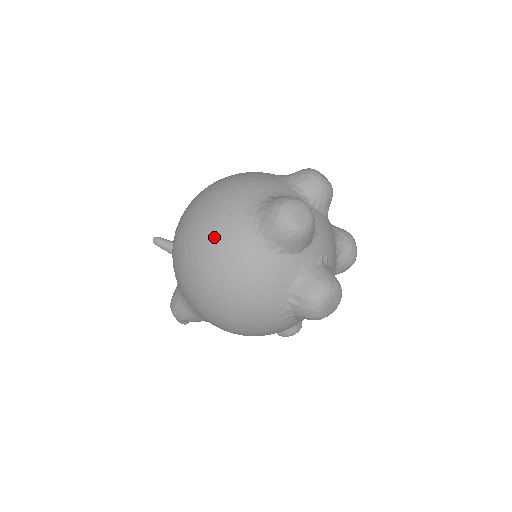
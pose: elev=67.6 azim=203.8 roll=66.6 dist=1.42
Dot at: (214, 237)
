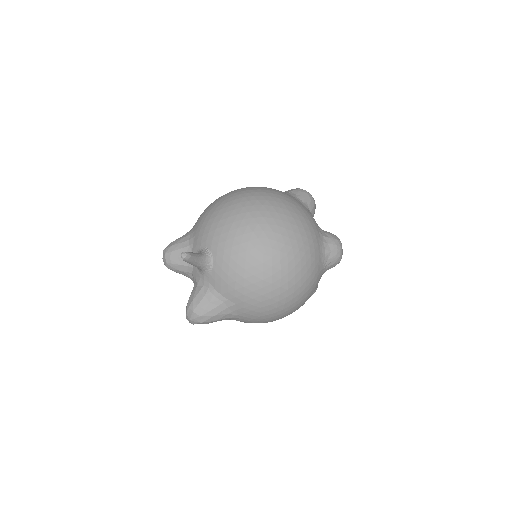
Dot at: (309, 276)
